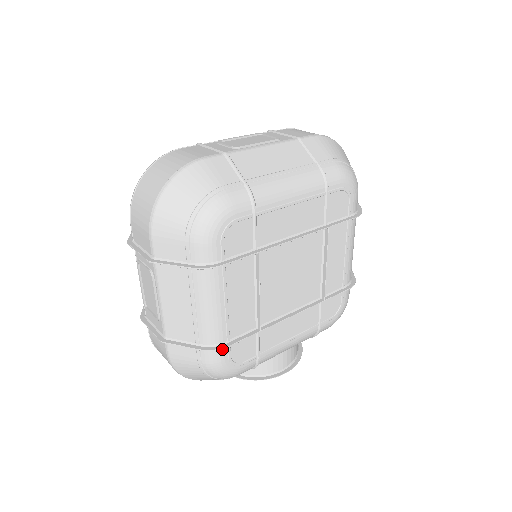
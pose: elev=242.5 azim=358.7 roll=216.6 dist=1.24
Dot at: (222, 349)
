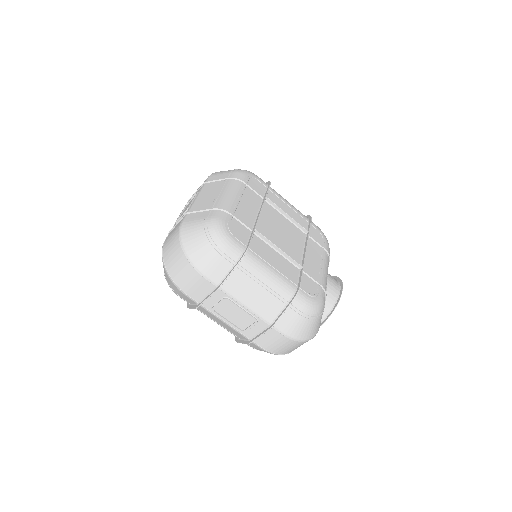
Dot at: (300, 292)
